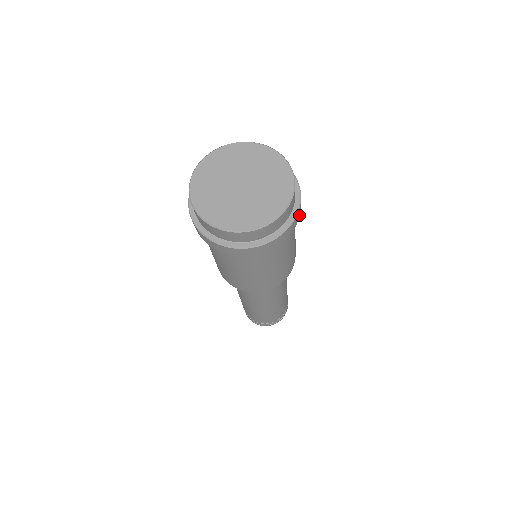
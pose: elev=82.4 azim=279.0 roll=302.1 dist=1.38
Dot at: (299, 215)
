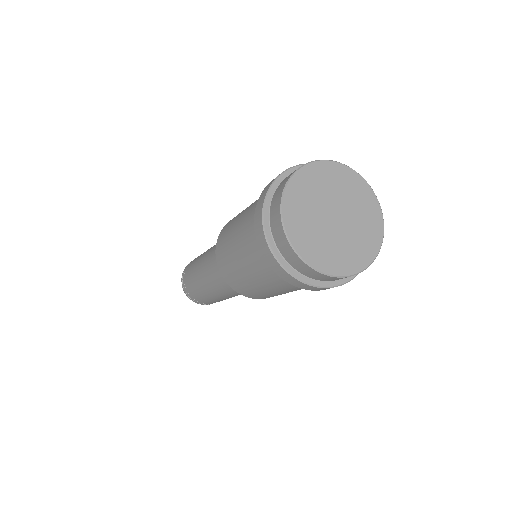
Dot at: occluded
